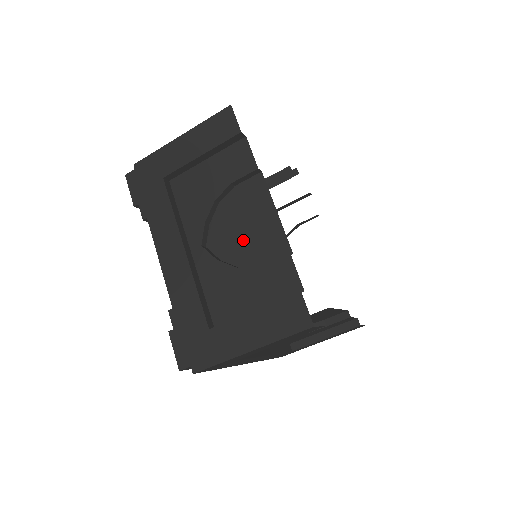
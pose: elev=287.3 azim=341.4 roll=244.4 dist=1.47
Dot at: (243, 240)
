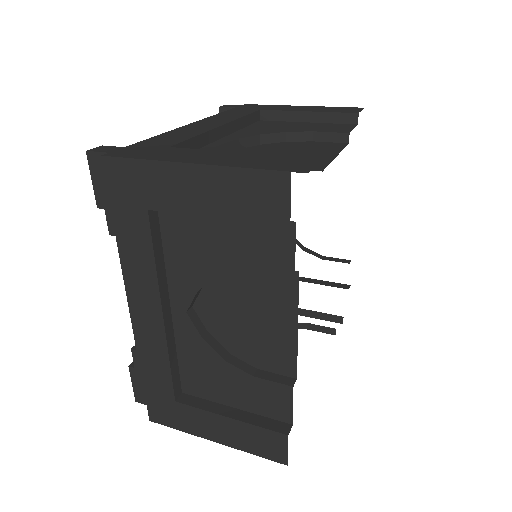
Dot at: (242, 329)
